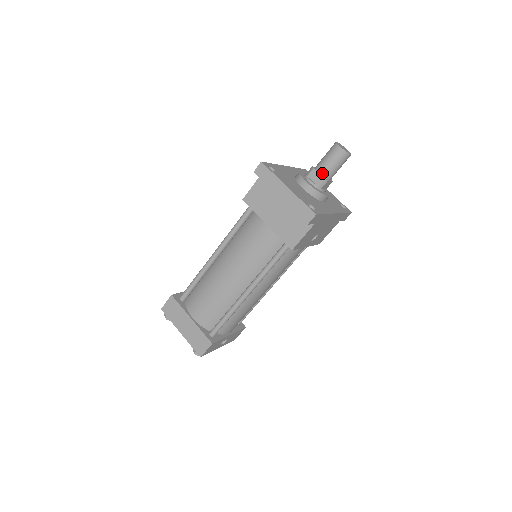
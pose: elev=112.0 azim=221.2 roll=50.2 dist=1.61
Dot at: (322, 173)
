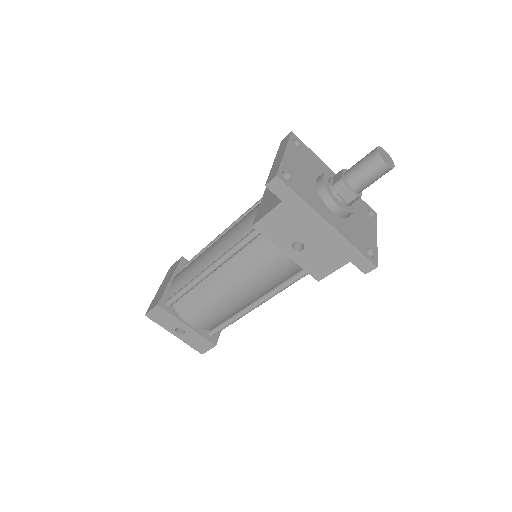
Dot at: (346, 174)
